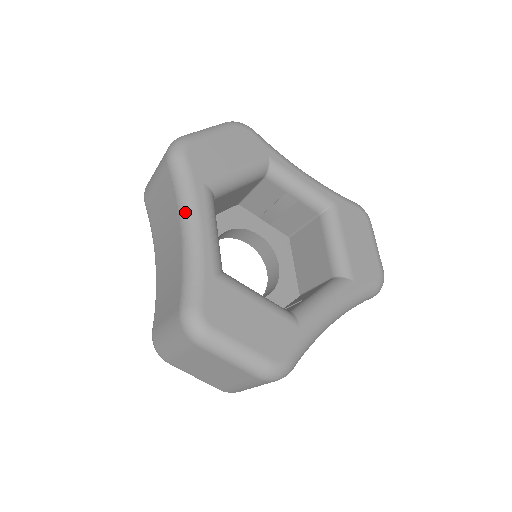
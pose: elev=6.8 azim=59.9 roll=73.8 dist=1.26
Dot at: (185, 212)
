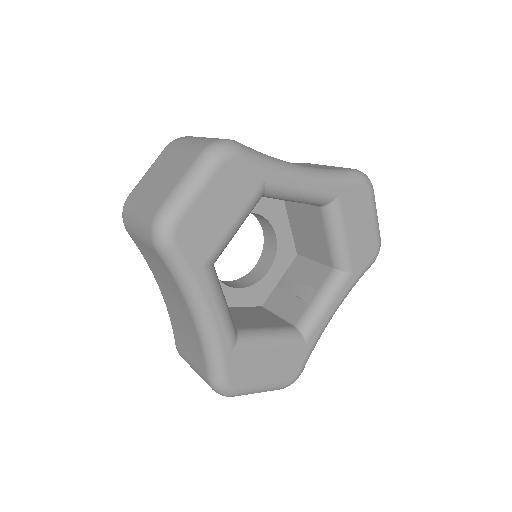
Dot at: (192, 303)
